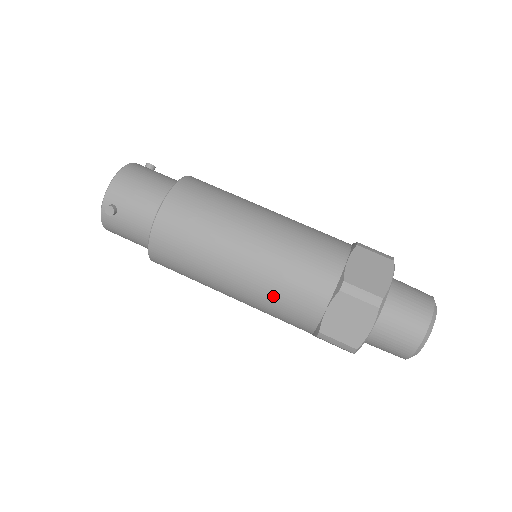
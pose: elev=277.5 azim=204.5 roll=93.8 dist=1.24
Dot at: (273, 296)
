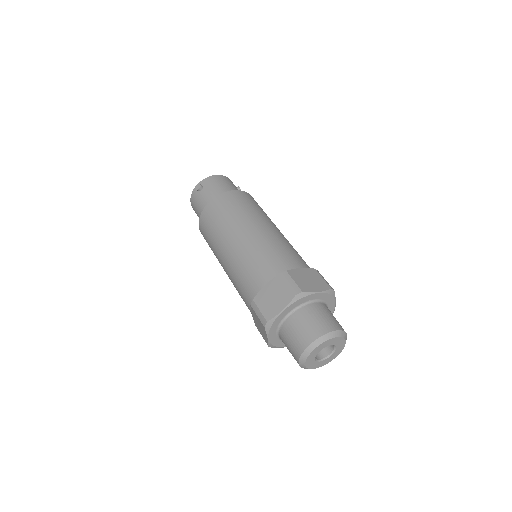
Dot at: (243, 265)
